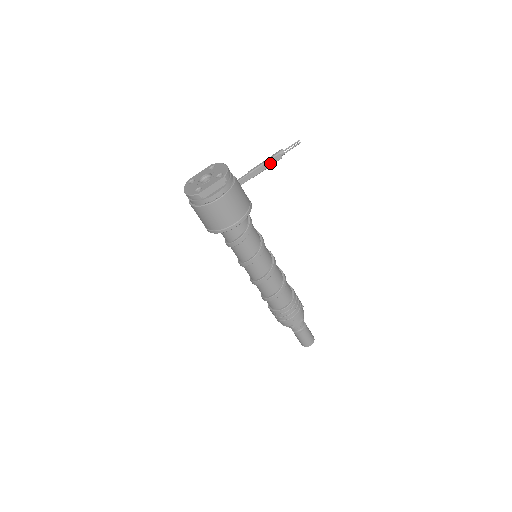
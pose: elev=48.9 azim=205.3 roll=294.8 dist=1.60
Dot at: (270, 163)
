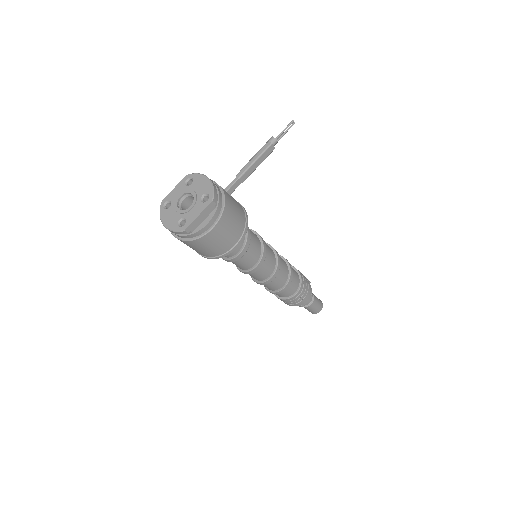
Dot at: (262, 159)
